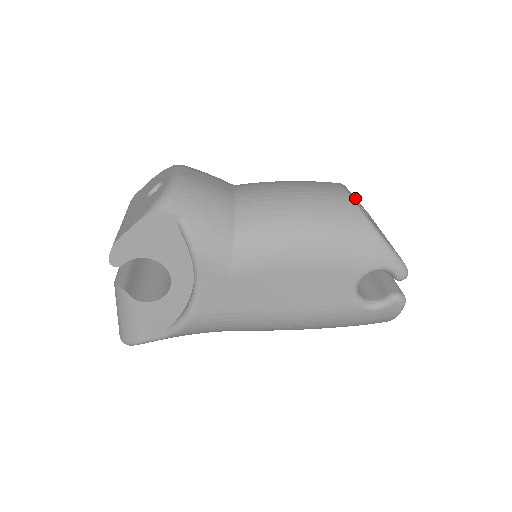
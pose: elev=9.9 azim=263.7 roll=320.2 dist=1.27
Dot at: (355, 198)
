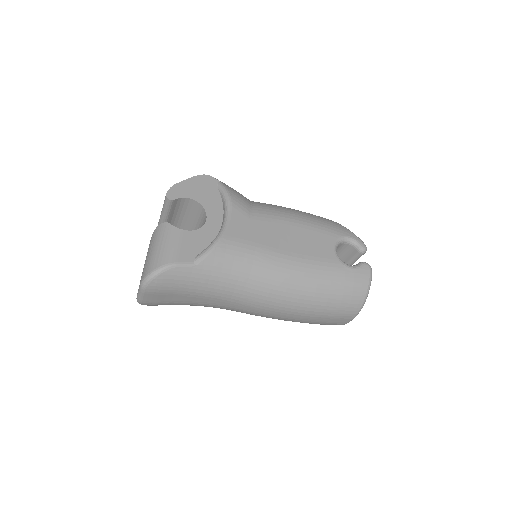
Dot at: occluded
